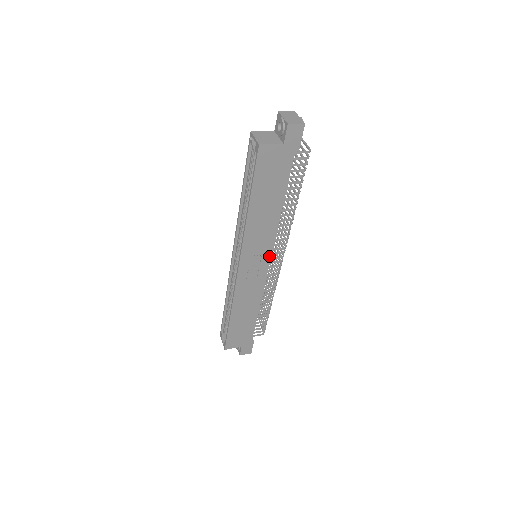
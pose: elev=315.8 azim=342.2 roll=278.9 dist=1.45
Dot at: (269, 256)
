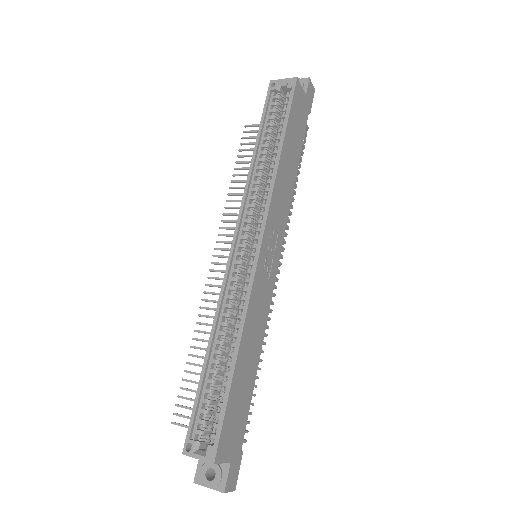
Dot at: (280, 246)
